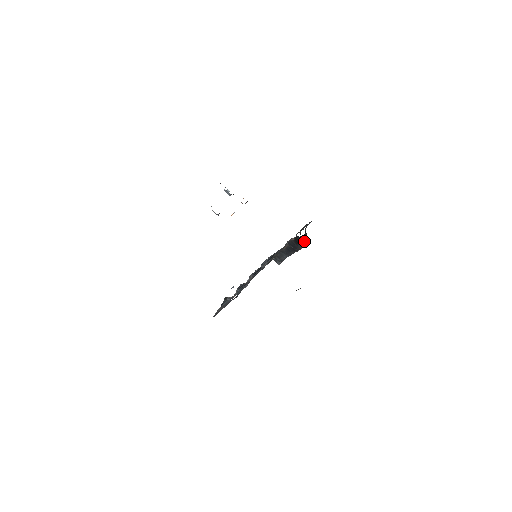
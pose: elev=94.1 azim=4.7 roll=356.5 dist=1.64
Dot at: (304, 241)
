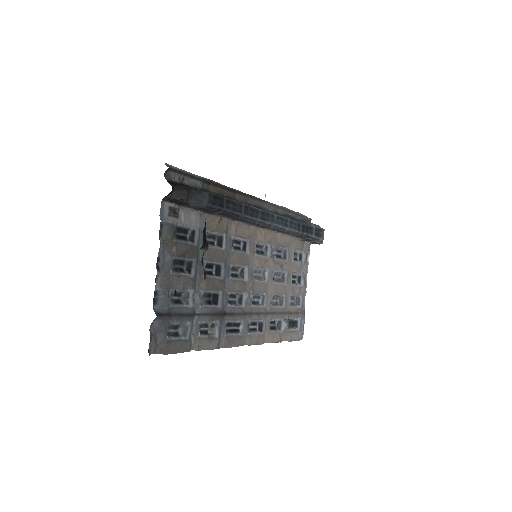
Dot at: (186, 195)
